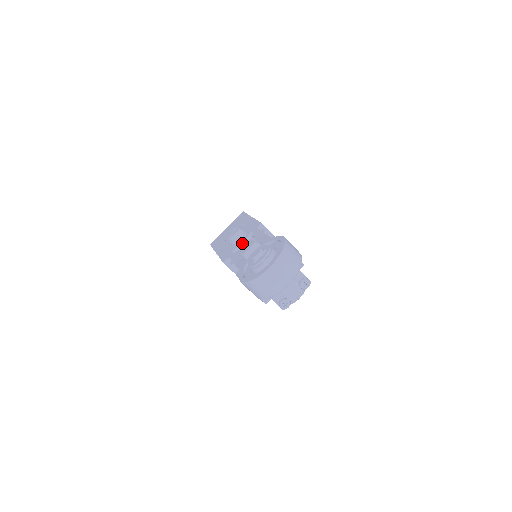
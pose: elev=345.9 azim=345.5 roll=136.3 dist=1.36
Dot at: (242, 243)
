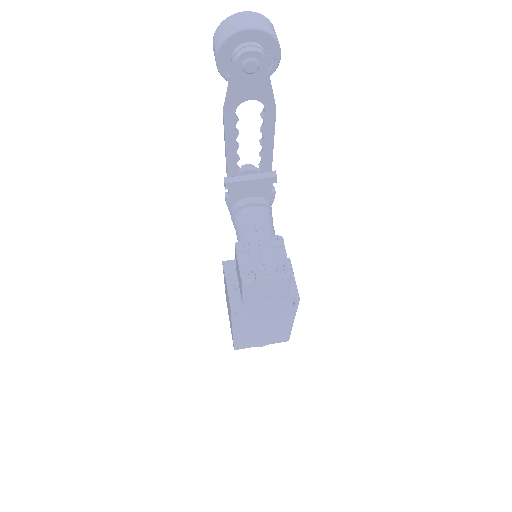
Dot at: (247, 167)
